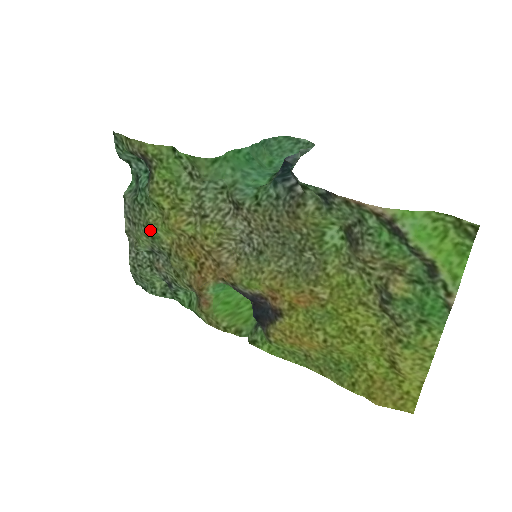
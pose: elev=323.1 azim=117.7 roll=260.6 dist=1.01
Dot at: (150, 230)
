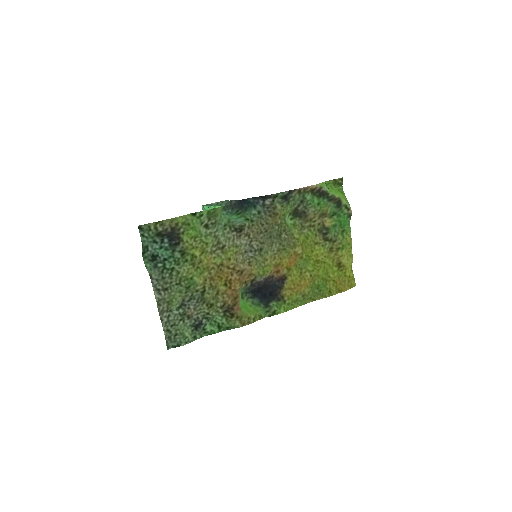
Dot at: (186, 282)
